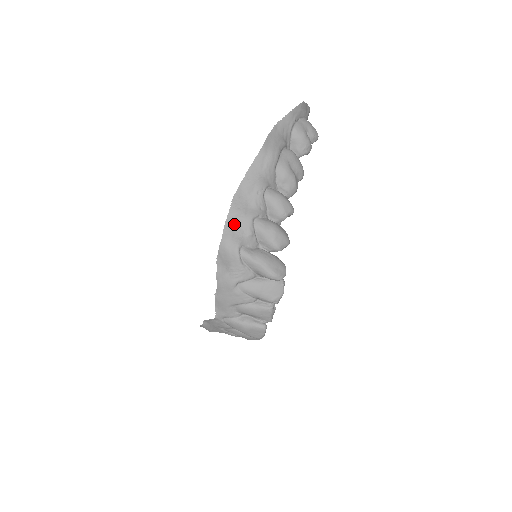
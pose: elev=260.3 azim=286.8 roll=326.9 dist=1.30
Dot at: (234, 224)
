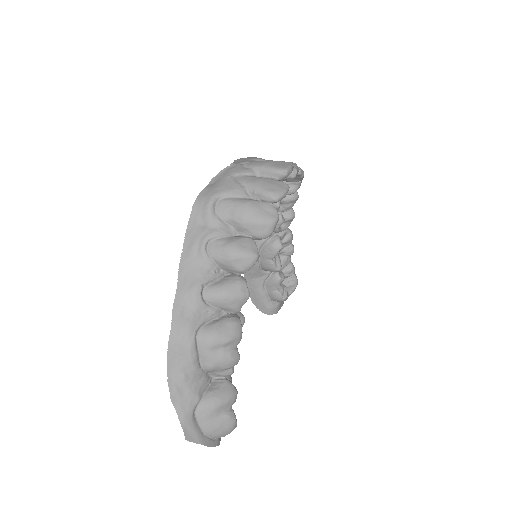
Dot at: occluded
